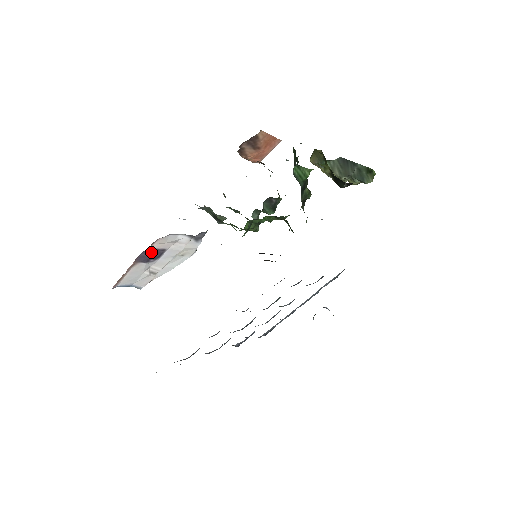
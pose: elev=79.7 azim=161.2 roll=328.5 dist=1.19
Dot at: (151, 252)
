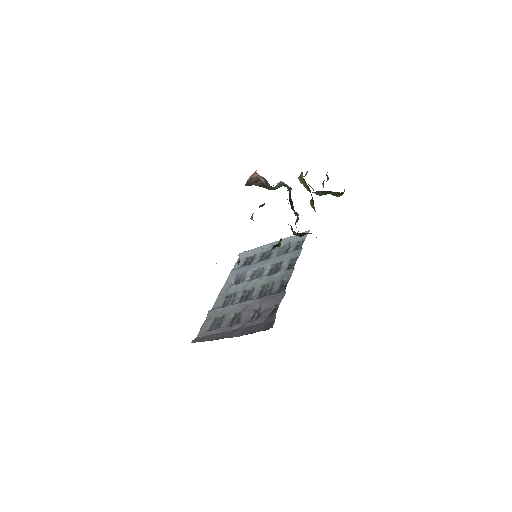
Dot at: occluded
